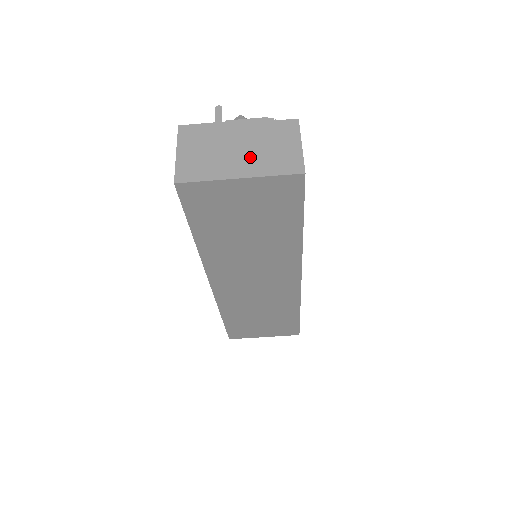
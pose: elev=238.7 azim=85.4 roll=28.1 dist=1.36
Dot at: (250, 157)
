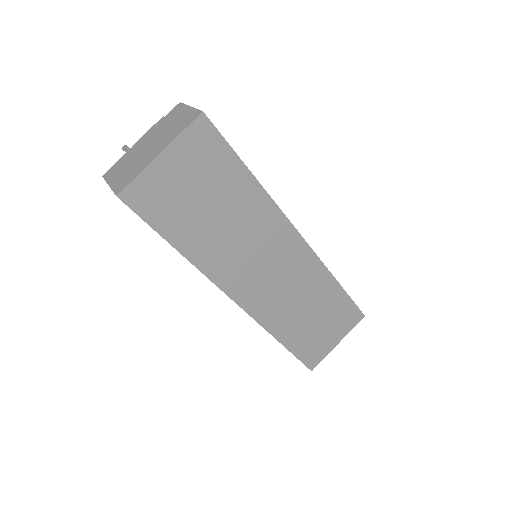
Dot at: (160, 141)
